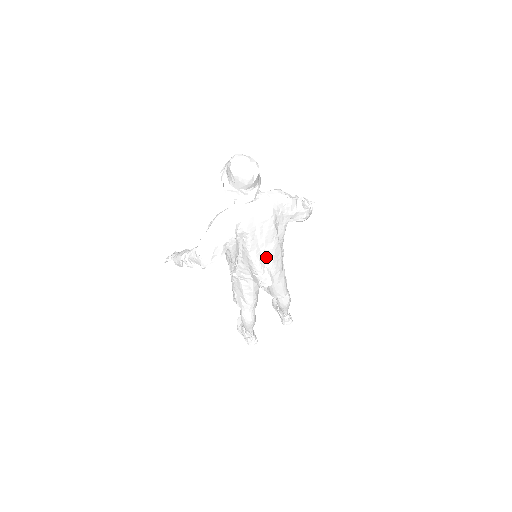
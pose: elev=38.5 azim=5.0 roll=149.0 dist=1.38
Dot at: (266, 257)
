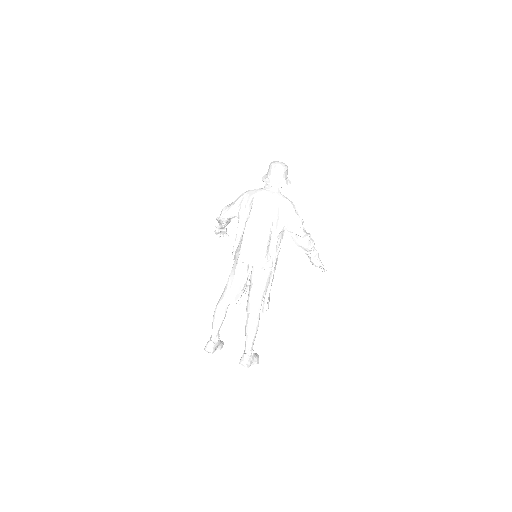
Dot at: (254, 237)
